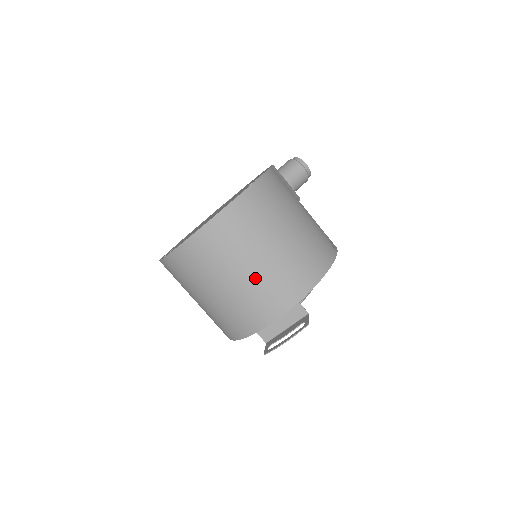
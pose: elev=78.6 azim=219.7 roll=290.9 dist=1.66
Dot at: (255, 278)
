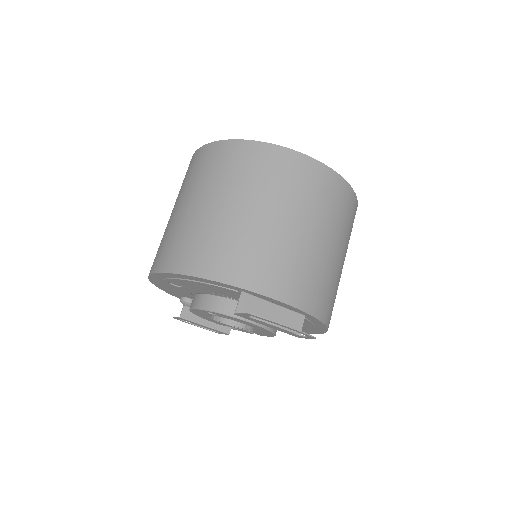
Dot at: (311, 250)
